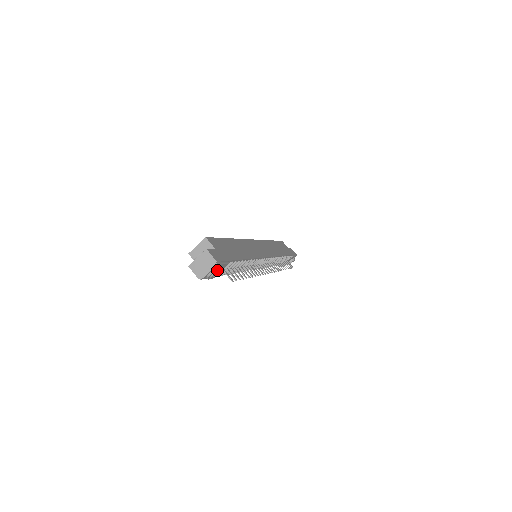
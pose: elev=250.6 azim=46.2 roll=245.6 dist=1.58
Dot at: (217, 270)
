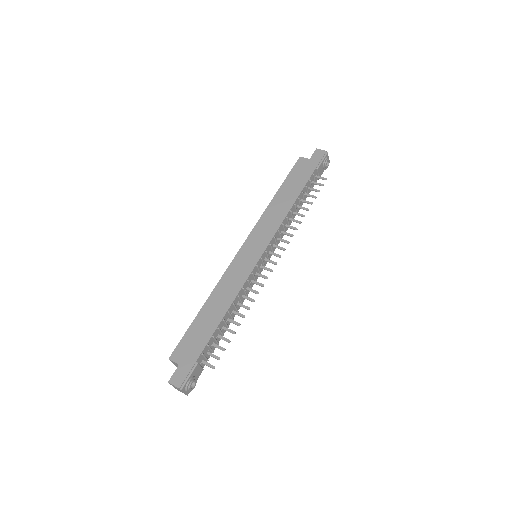
Dot at: (188, 387)
